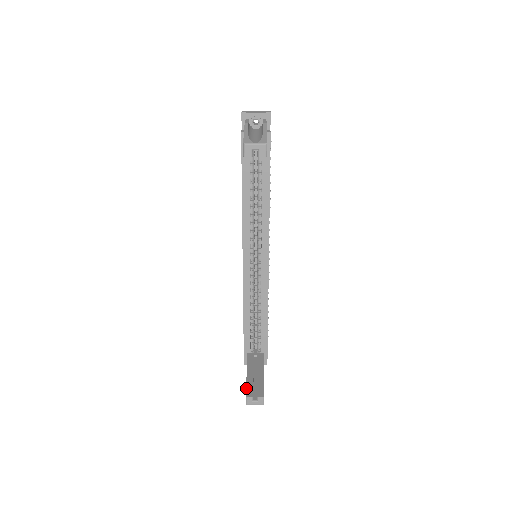
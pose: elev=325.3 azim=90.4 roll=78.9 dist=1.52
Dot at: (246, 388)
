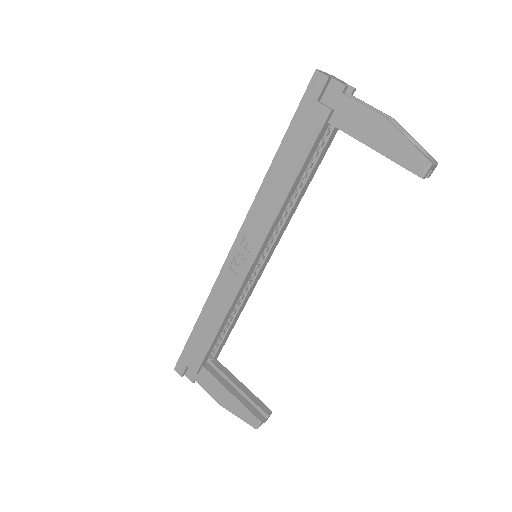
Dot at: (251, 412)
